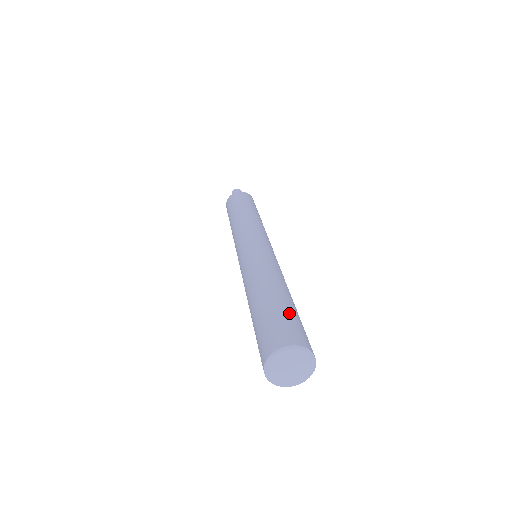
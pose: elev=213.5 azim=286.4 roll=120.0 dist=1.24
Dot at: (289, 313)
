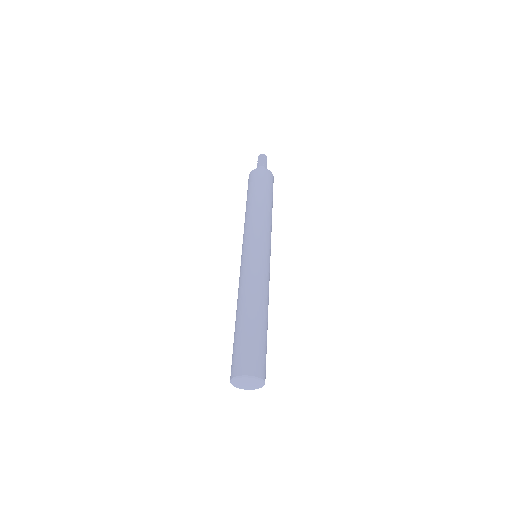
Dot at: (254, 341)
